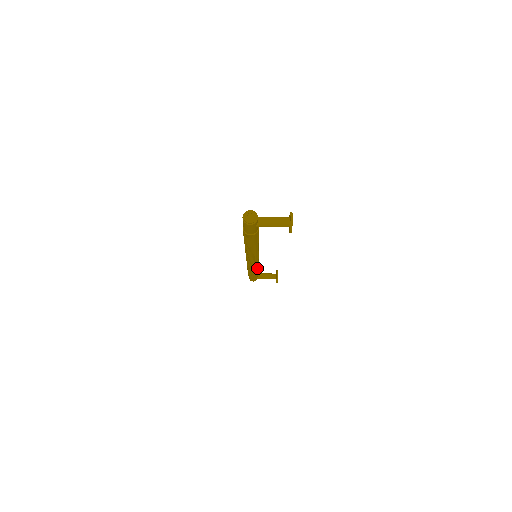
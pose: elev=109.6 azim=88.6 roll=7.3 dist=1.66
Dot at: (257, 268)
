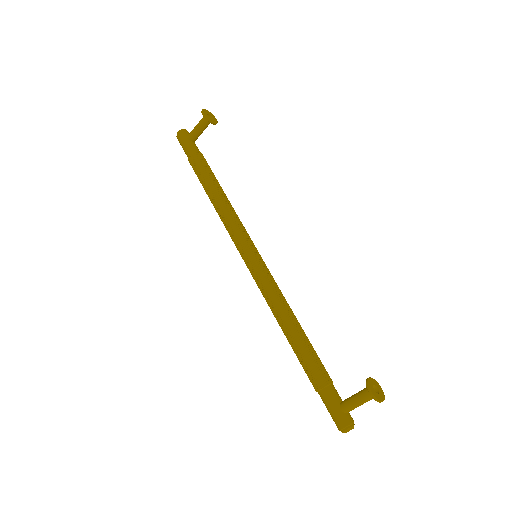
Dot at: (229, 203)
